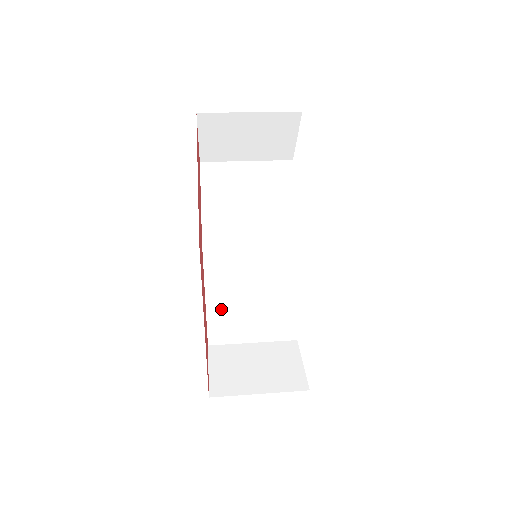
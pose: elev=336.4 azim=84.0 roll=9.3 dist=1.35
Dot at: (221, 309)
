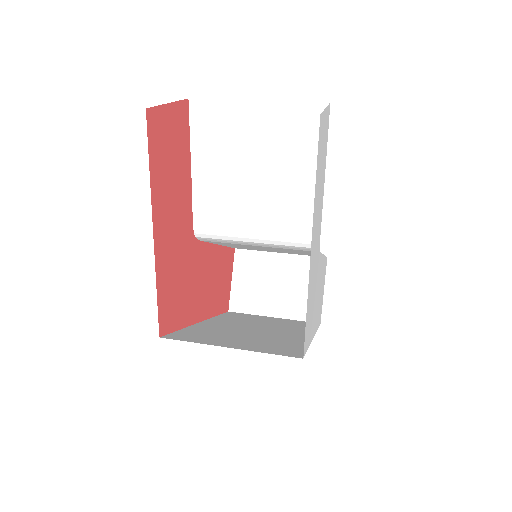
Dot at: occluded
